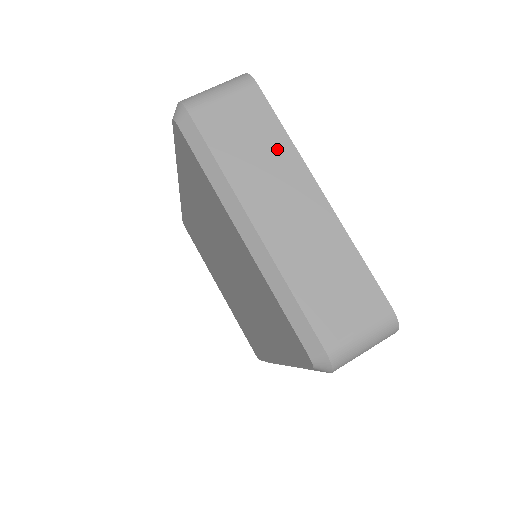
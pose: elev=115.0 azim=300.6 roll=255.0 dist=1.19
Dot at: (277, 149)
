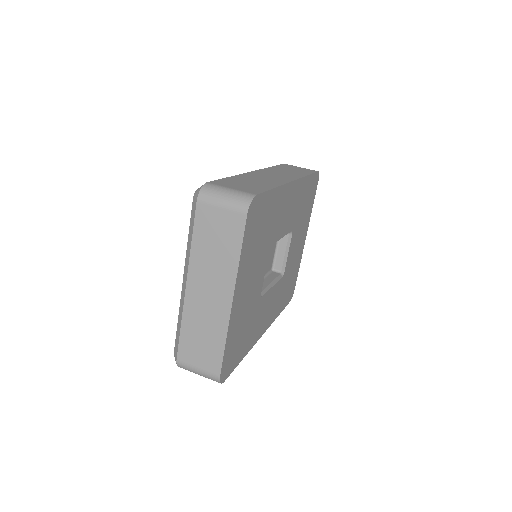
Dot at: (227, 261)
